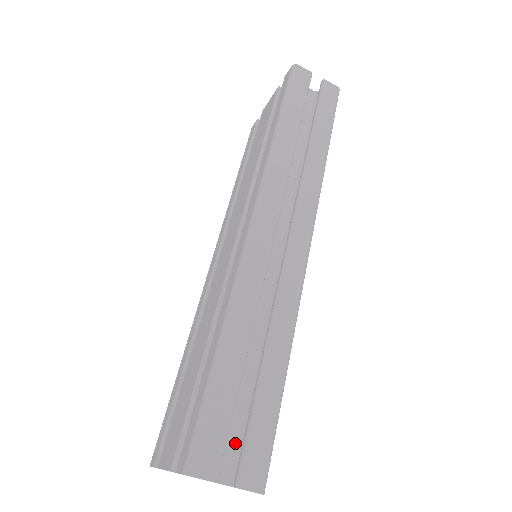
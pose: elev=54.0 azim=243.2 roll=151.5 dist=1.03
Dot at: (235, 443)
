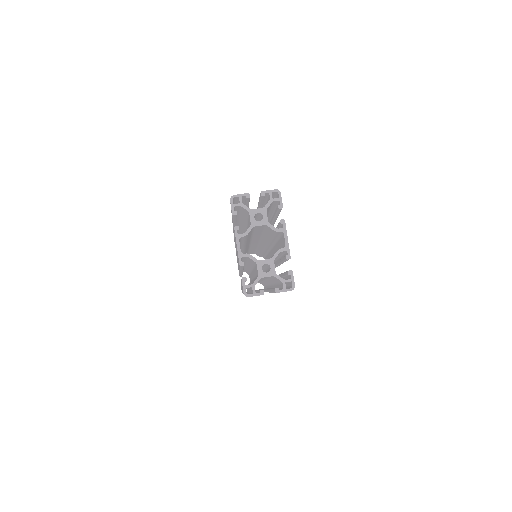
Dot at: occluded
